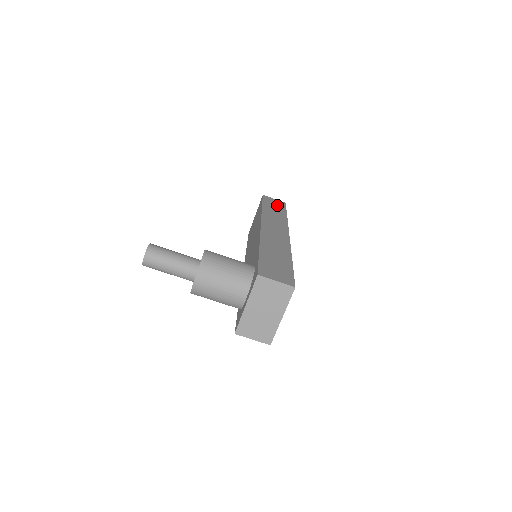
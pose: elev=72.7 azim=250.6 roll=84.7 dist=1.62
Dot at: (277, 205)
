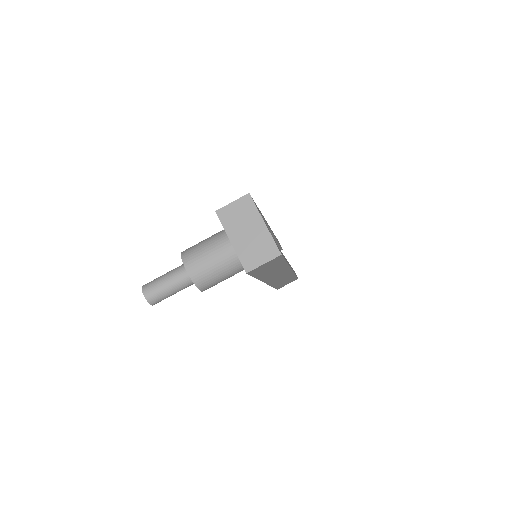
Dot at: occluded
